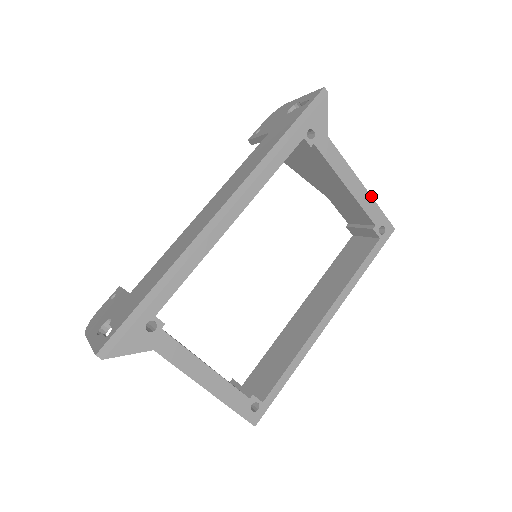
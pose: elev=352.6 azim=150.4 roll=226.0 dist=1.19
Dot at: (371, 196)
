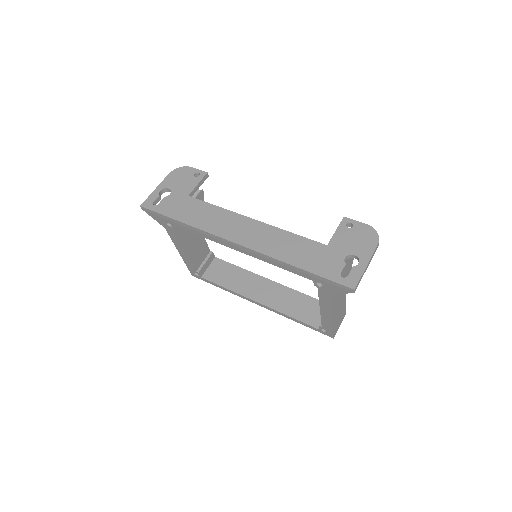
Dot at: (333, 324)
